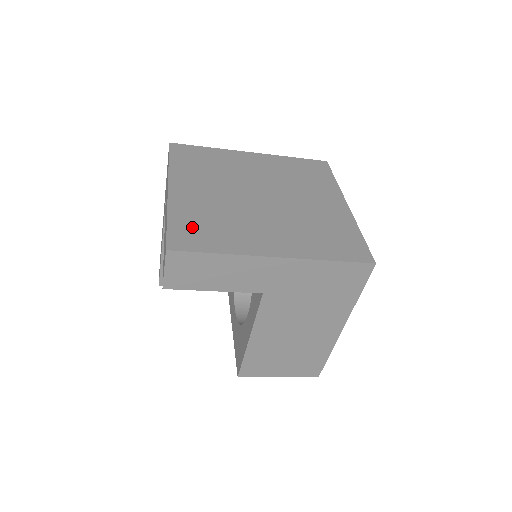
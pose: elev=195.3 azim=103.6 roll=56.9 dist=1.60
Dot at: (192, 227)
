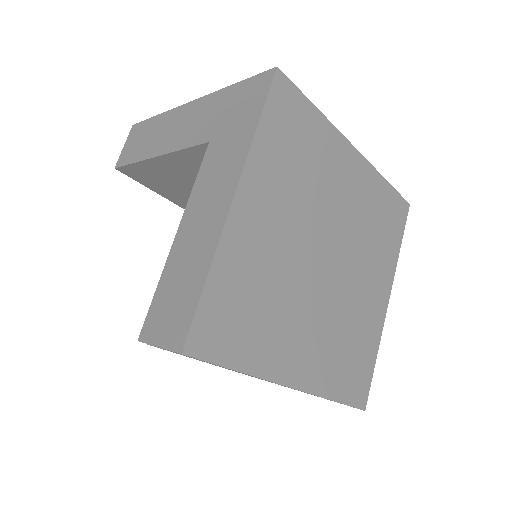
Dot at: (230, 307)
